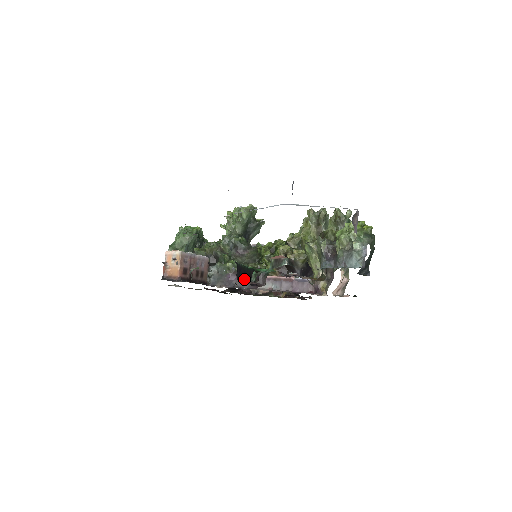
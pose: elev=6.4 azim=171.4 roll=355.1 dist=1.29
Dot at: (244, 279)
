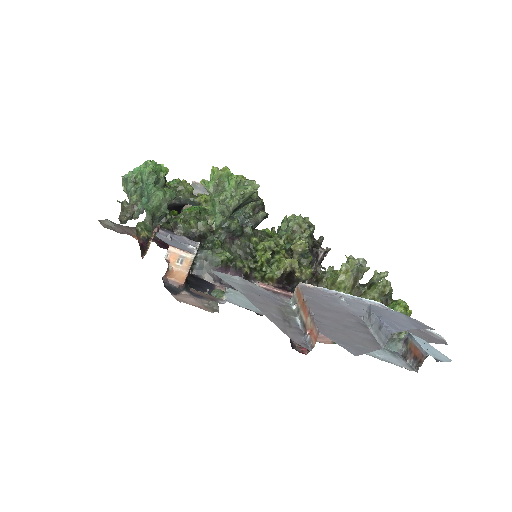
Dot at: occluded
